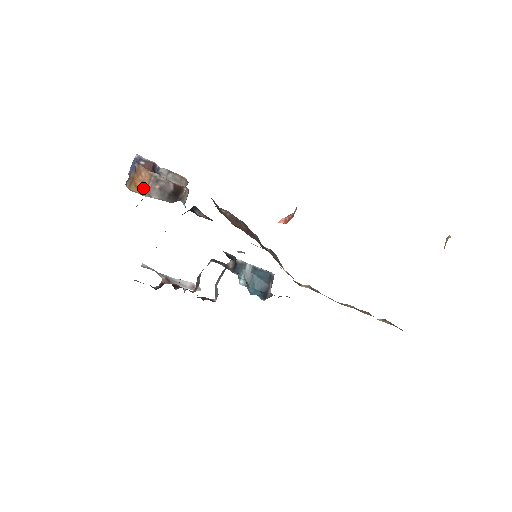
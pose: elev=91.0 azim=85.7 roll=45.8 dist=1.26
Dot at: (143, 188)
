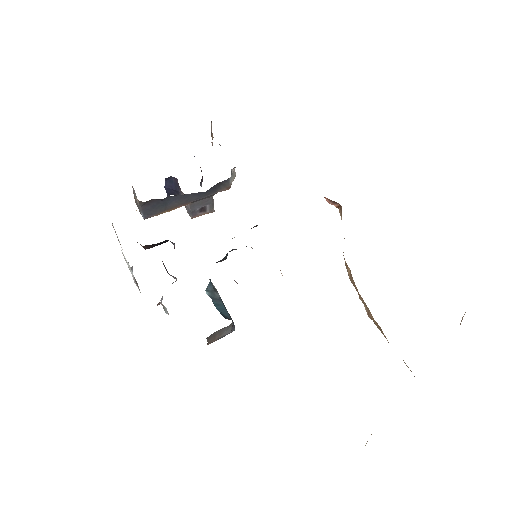
Dot at: occluded
